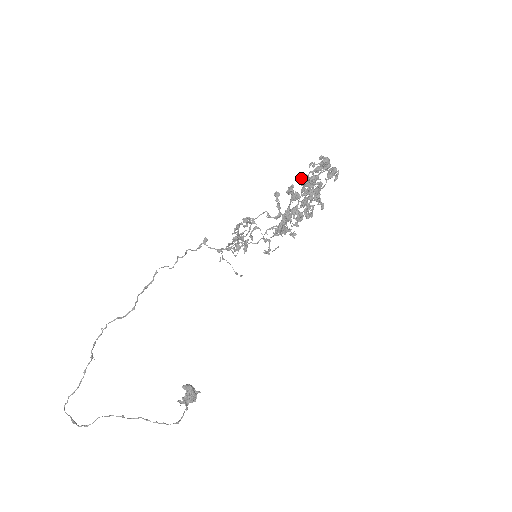
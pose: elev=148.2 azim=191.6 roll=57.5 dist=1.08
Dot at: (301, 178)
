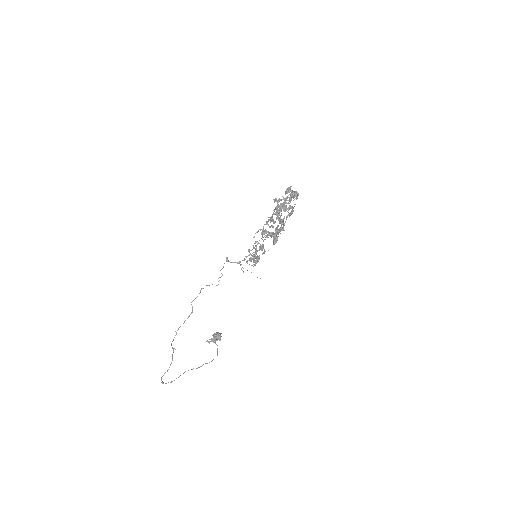
Dot at: (275, 201)
